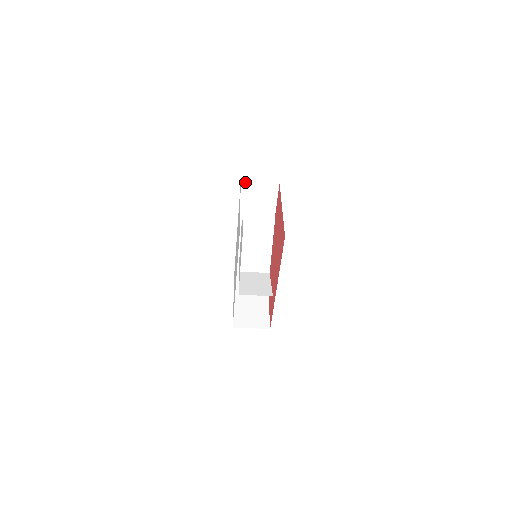
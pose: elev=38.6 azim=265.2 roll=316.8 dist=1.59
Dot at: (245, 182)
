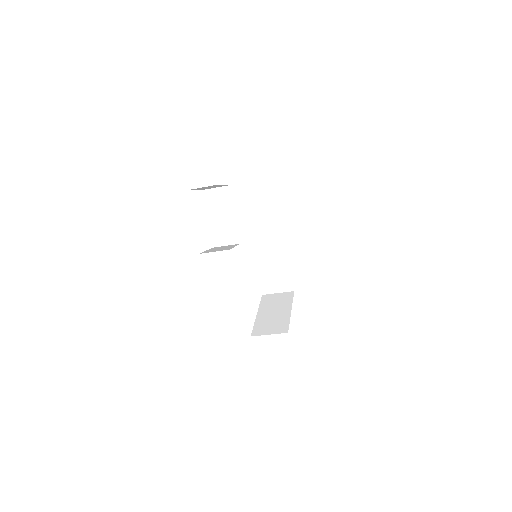
Dot at: (243, 197)
